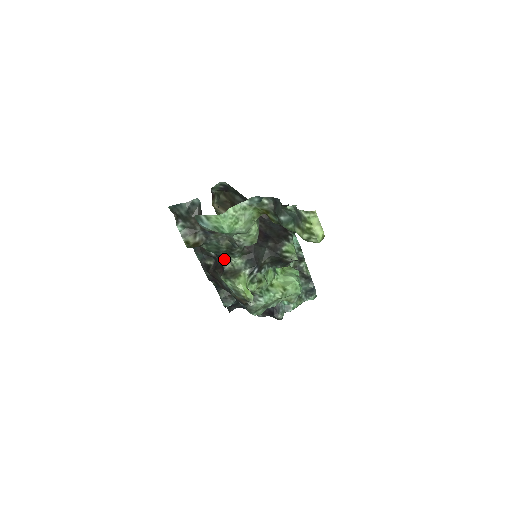
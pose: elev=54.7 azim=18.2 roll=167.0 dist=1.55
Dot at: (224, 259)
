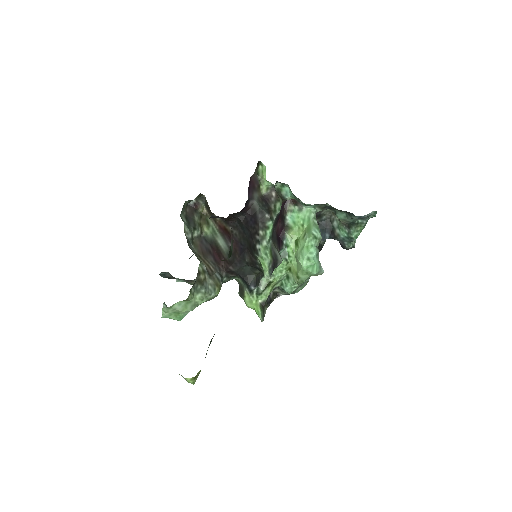
Dot at: occluded
